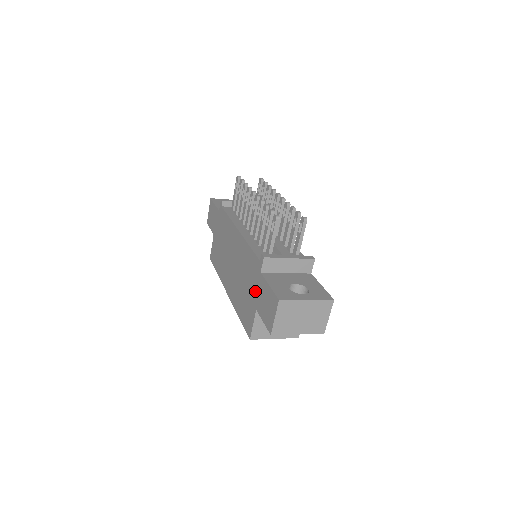
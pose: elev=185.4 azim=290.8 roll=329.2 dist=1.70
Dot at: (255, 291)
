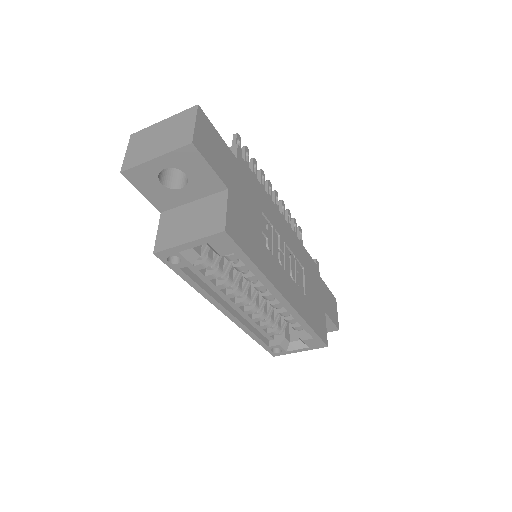
Dot at: occluded
